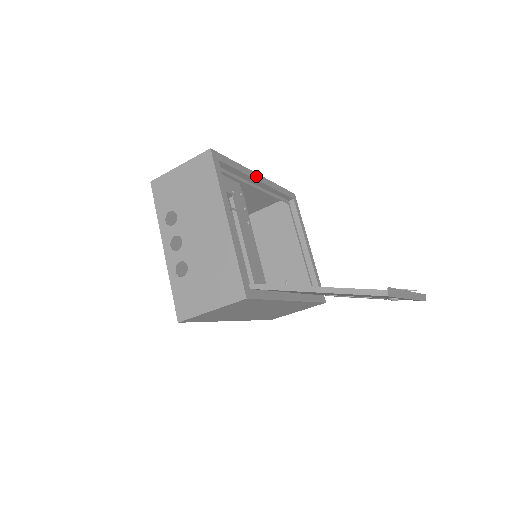
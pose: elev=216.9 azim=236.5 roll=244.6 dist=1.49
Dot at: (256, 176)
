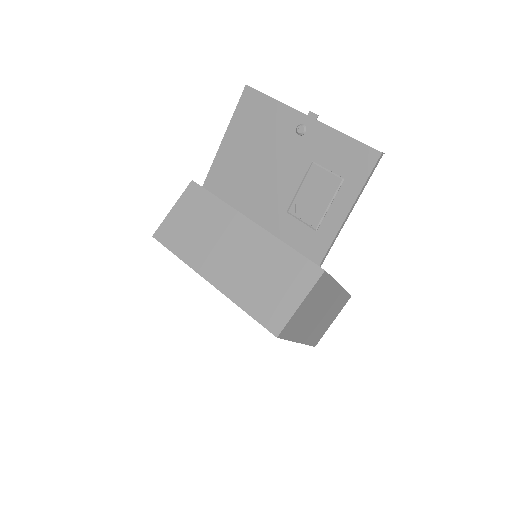
Dot at: occluded
